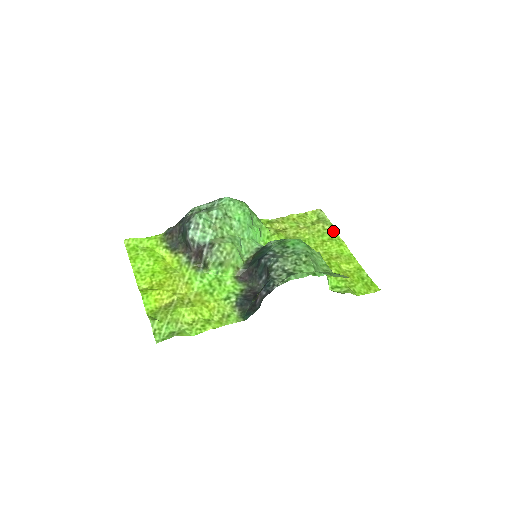
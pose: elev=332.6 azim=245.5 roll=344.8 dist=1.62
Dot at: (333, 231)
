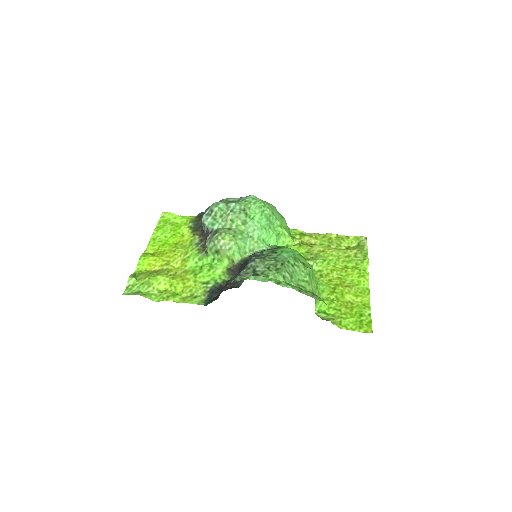
Dot at: (363, 261)
